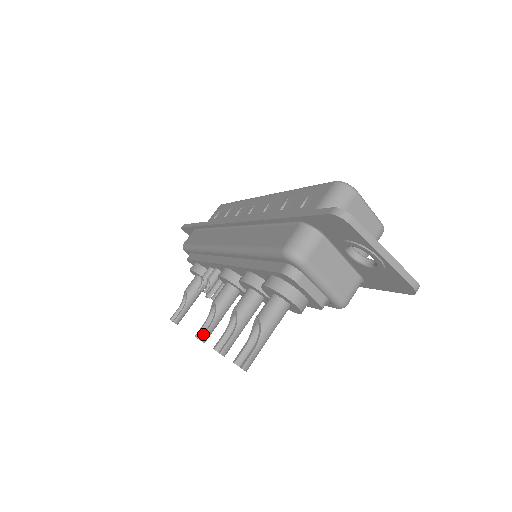
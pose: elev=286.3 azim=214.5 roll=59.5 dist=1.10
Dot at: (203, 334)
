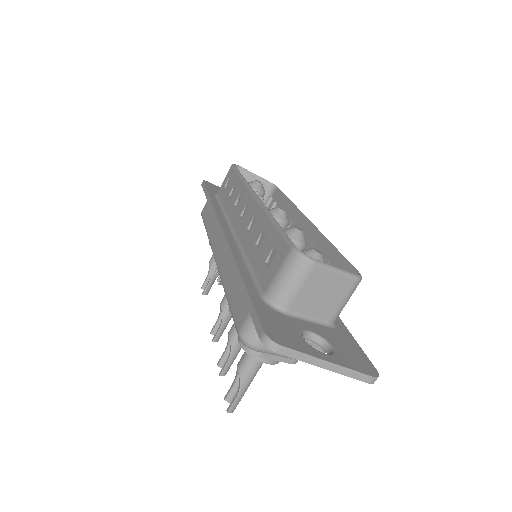
Dot at: (214, 336)
